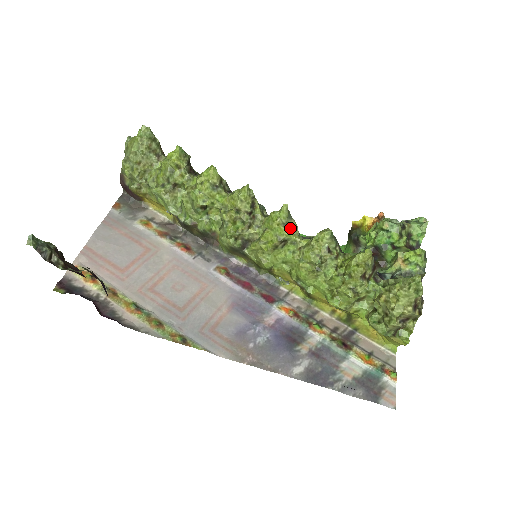
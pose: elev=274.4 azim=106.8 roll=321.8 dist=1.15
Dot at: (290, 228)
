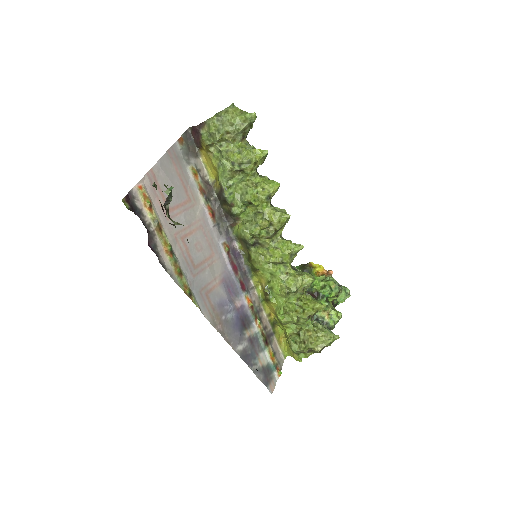
Dot at: (292, 258)
